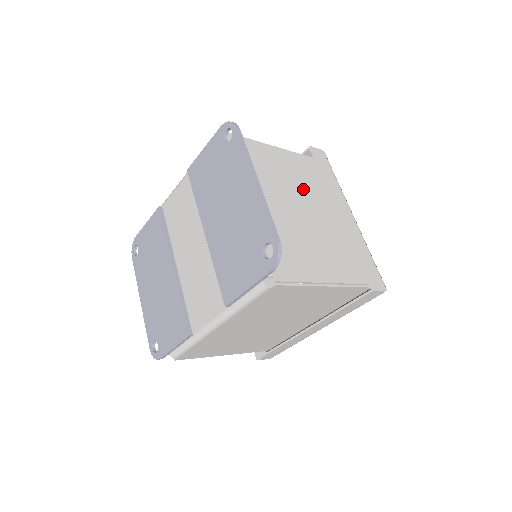
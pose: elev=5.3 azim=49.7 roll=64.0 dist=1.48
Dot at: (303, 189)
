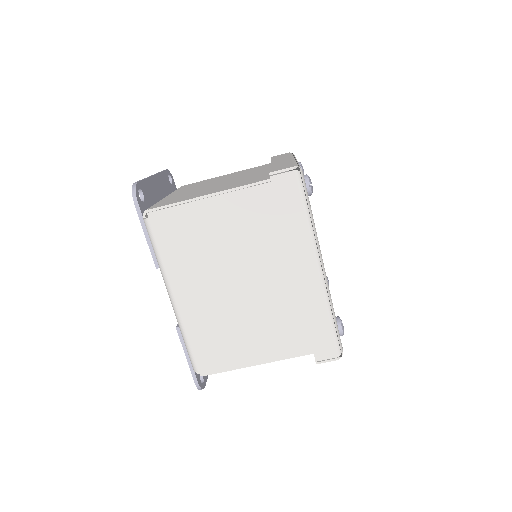
Dot at: (242, 174)
